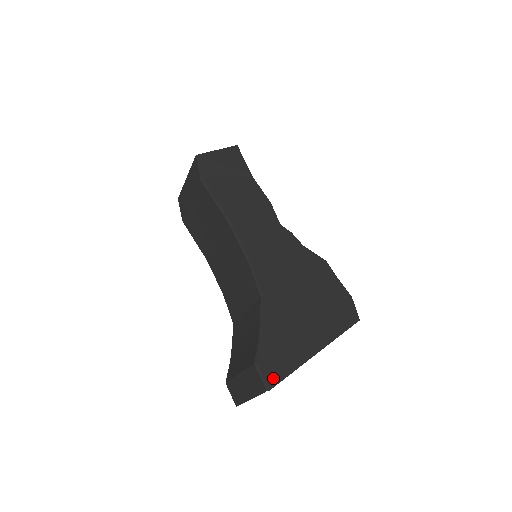
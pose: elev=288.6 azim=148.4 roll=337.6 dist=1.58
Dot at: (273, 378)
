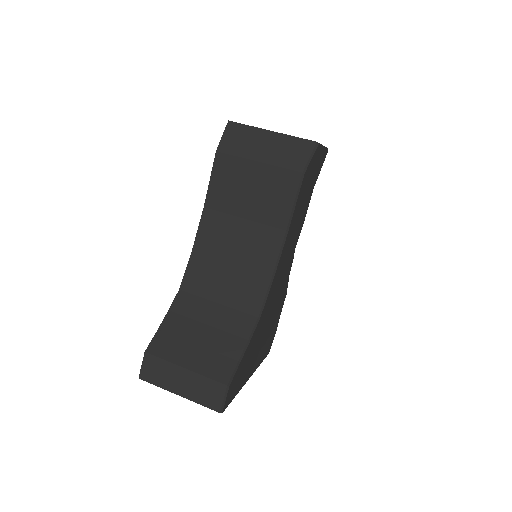
Dot at: (228, 402)
